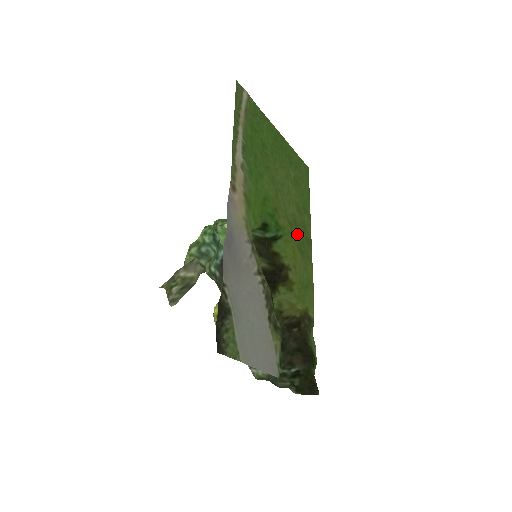
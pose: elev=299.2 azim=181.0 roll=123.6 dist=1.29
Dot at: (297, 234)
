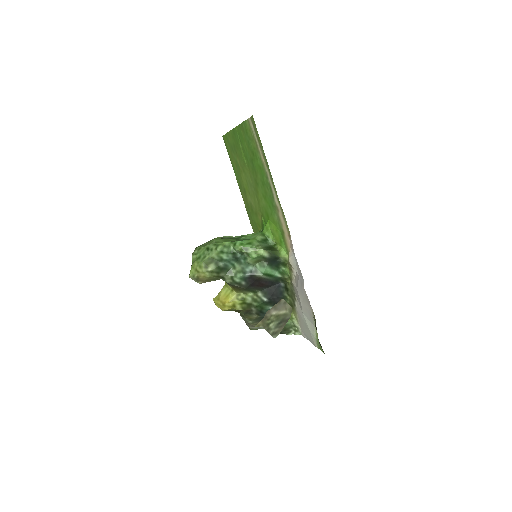
Dot at: (254, 218)
